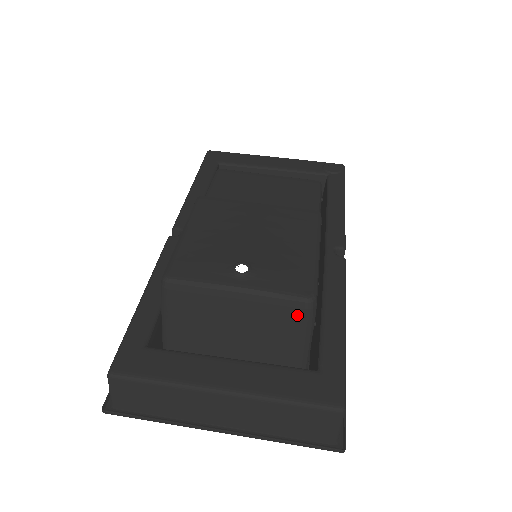
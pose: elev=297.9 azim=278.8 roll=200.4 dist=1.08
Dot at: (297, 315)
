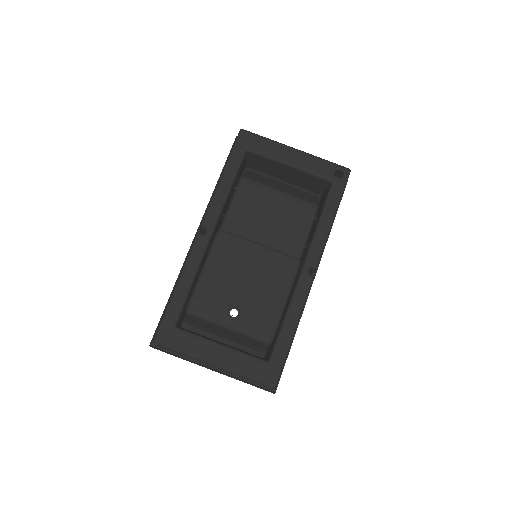
Dot at: (261, 344)
